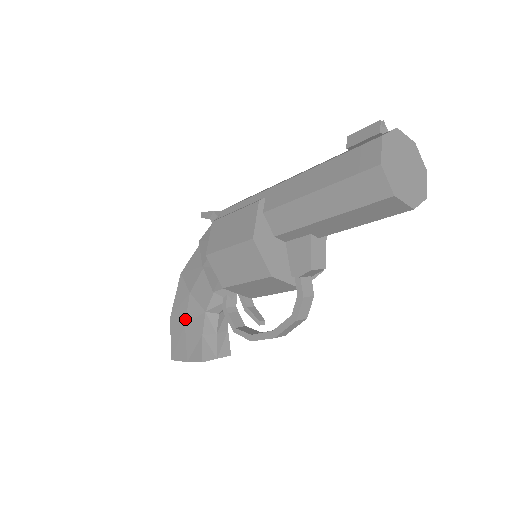
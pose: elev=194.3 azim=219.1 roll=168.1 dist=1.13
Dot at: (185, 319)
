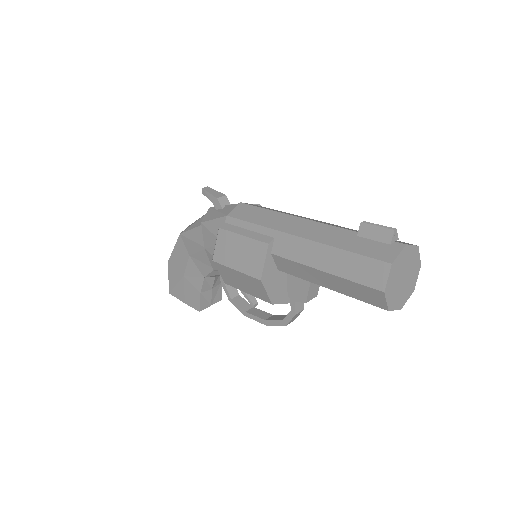
Dot at: (184, 273)
